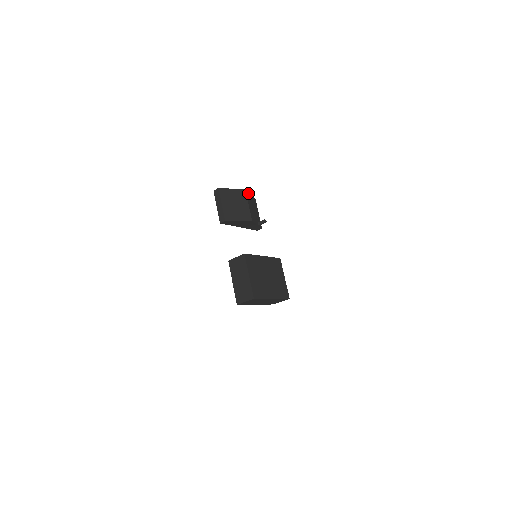
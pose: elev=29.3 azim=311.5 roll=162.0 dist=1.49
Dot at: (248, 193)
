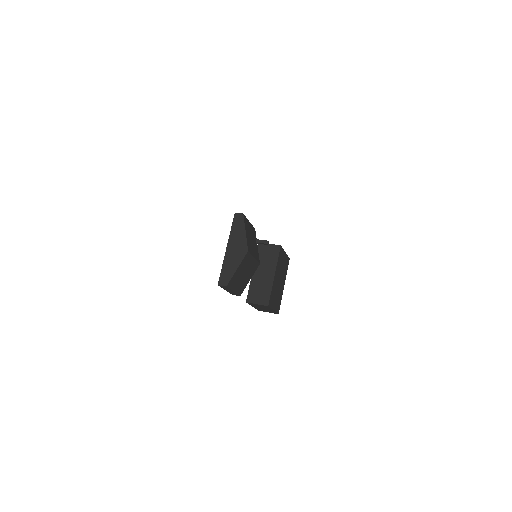
Dot at: (247, 241)
